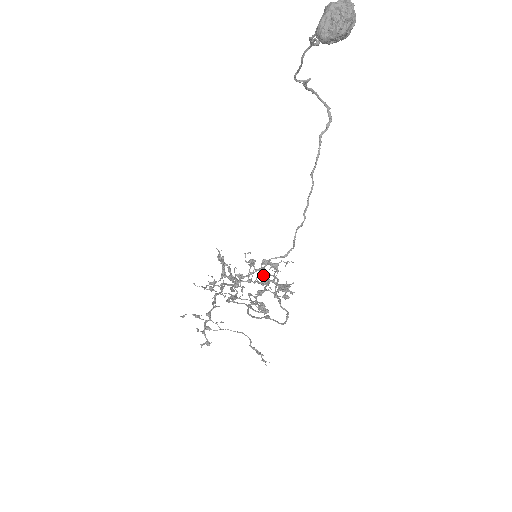
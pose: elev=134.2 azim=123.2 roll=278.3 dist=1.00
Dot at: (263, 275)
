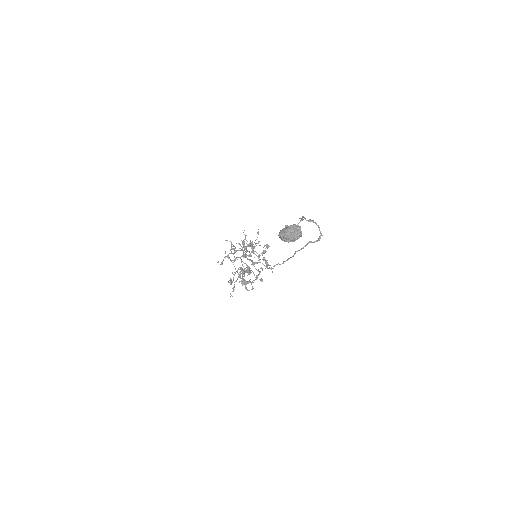
Dot at: (248, 267)
